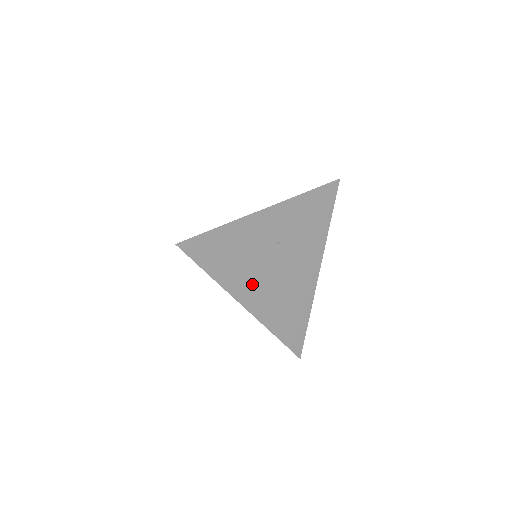
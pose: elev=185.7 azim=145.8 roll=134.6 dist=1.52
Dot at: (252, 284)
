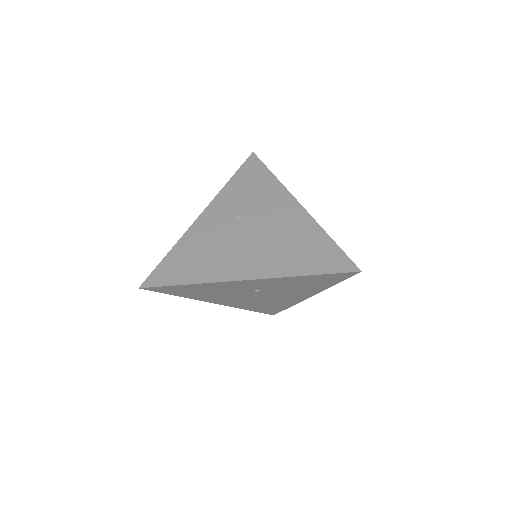
Dot at: (224, 299)
